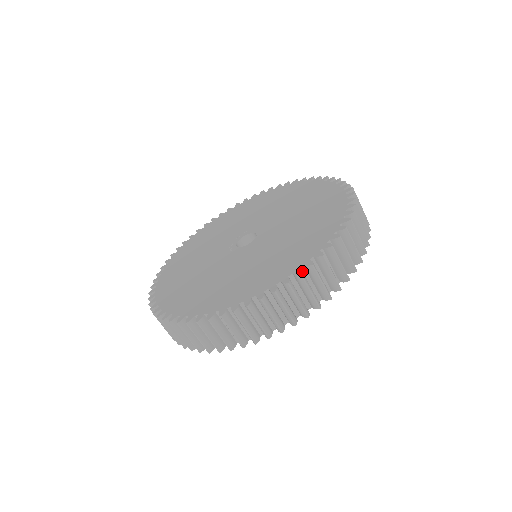
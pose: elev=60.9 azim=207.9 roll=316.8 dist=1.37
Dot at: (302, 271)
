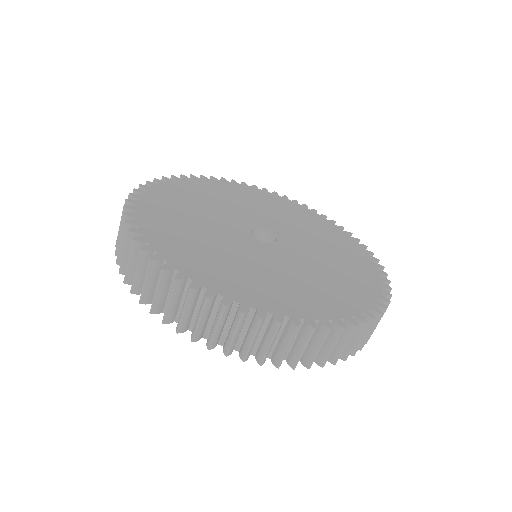
Dot at: (233, 306)
